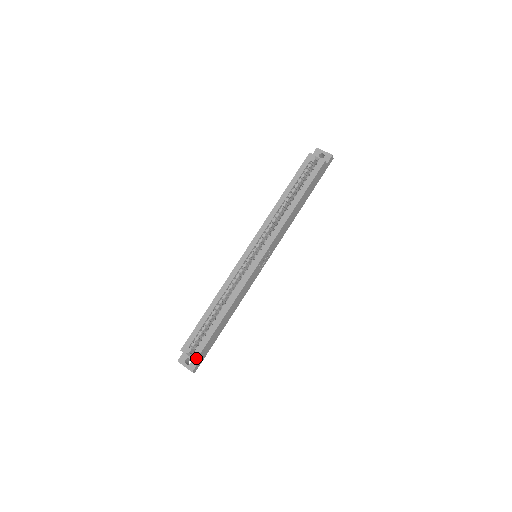
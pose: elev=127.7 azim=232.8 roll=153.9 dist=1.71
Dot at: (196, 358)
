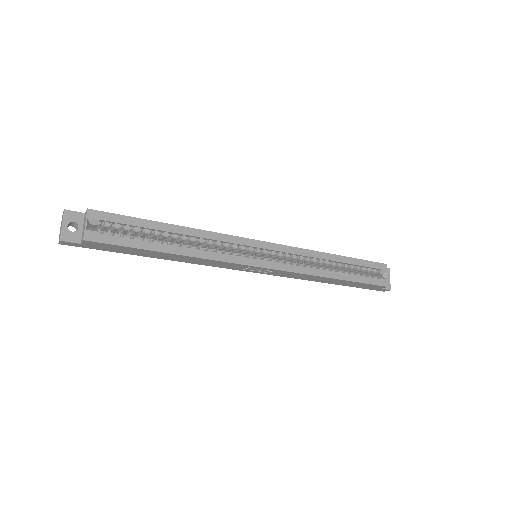
Dot at: (90, 239)
